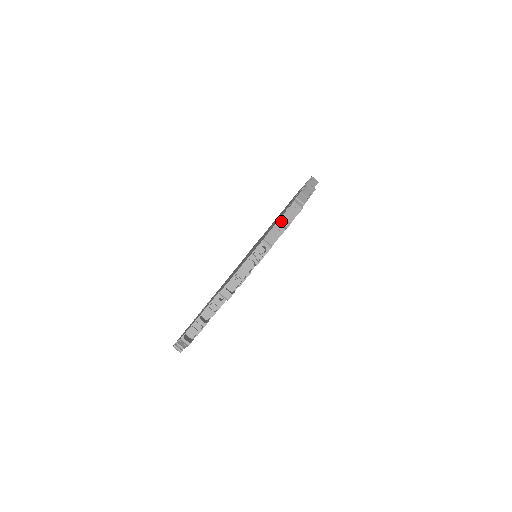
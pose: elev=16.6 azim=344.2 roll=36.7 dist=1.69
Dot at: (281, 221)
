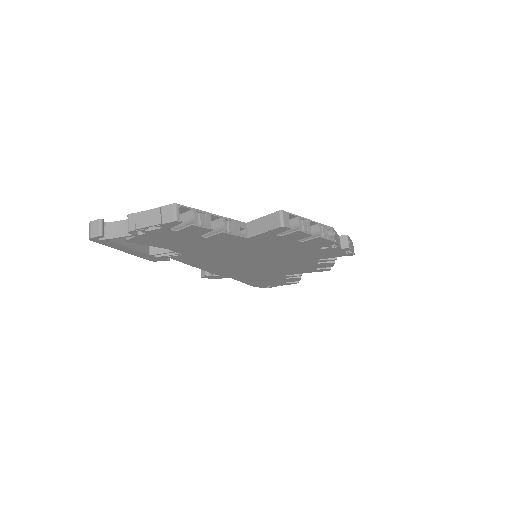
Dot at: (348, 237)
